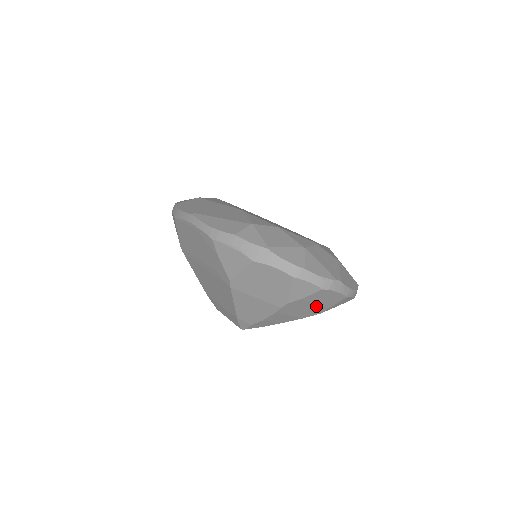
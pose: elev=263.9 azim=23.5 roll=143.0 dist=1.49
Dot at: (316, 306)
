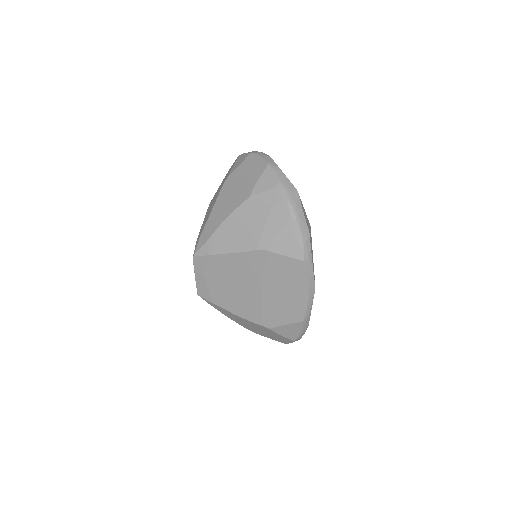
Dot at: (245, 182)
